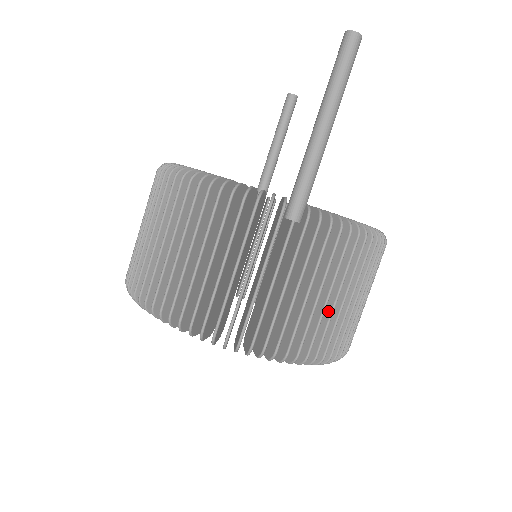
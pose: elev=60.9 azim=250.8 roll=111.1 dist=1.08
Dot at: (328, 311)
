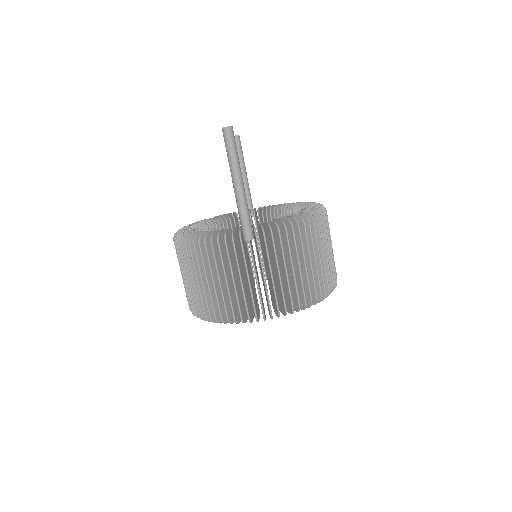
Dot at: (299, 275)
